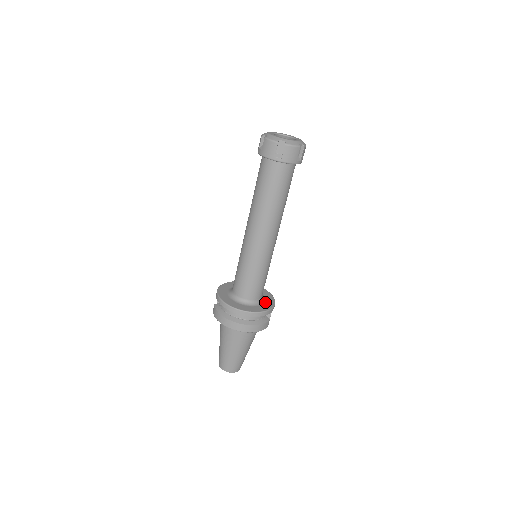
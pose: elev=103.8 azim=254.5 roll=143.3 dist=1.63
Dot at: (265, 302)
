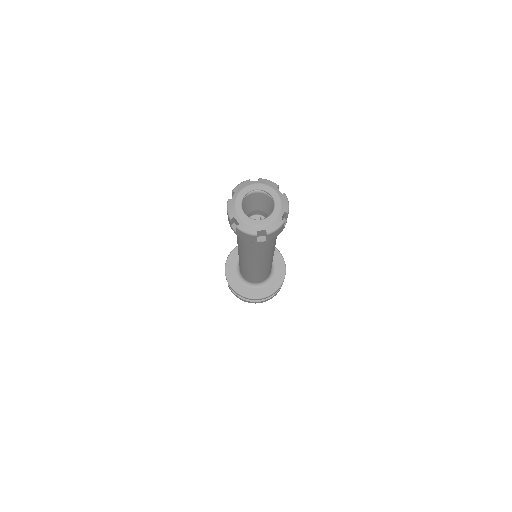
Dot at: (276, 269)
